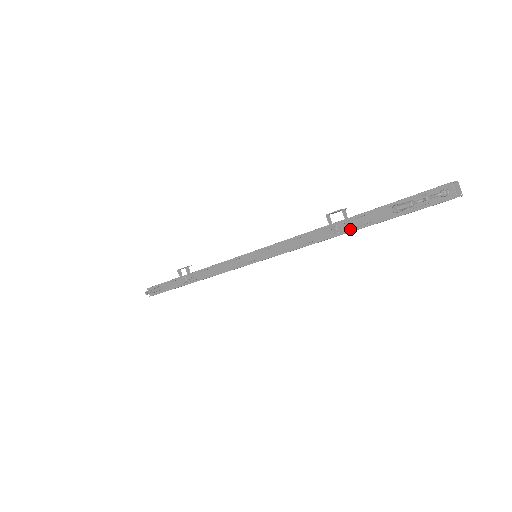
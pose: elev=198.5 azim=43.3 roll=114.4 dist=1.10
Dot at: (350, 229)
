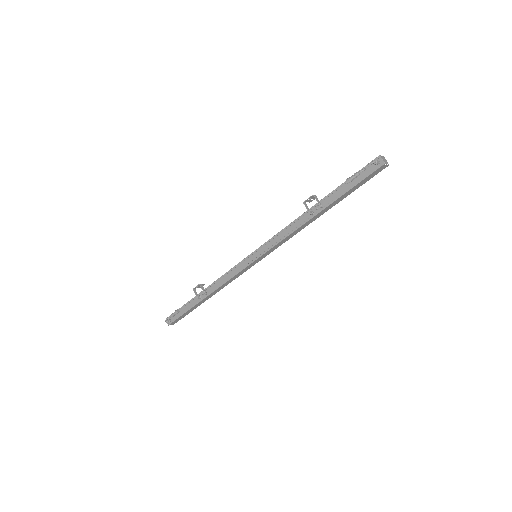
Dot at: (321, 208)
